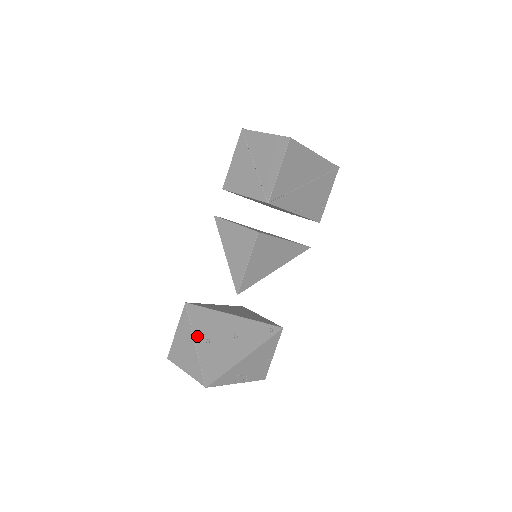
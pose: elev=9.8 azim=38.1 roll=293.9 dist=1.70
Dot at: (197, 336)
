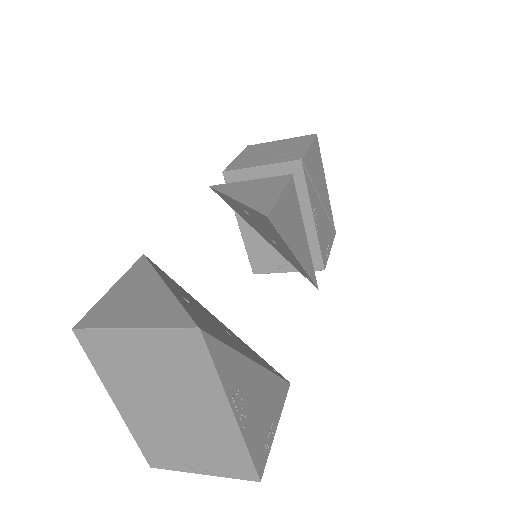
Dot at: (168, 283)
